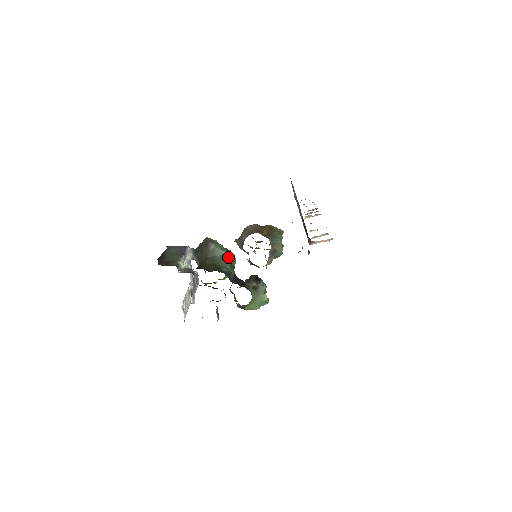
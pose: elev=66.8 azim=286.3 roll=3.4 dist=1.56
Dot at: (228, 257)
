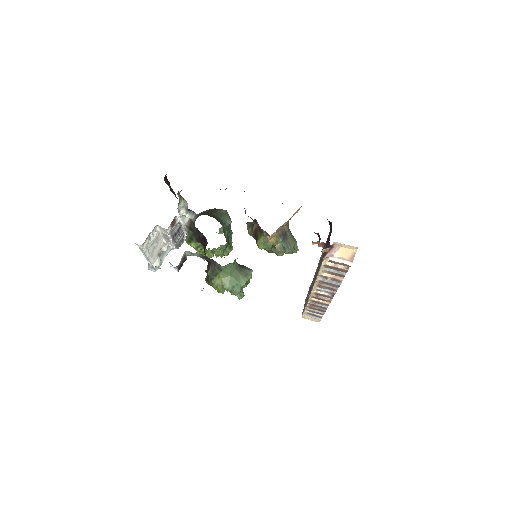
Dot at: (229, 234)
